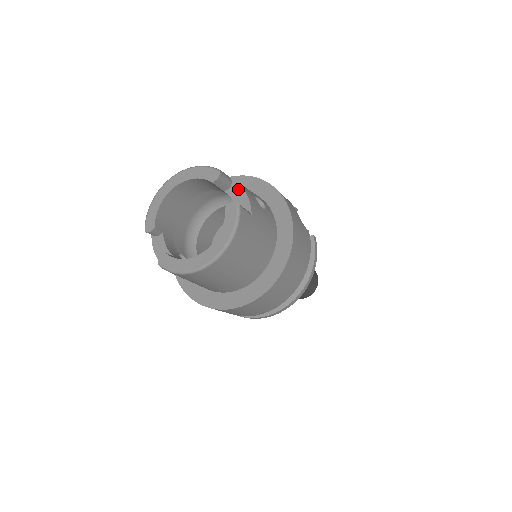
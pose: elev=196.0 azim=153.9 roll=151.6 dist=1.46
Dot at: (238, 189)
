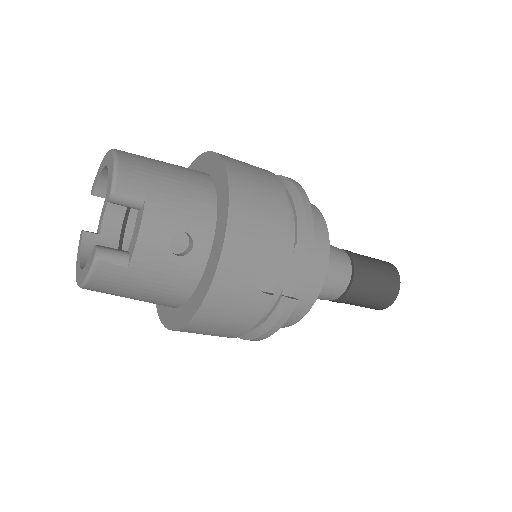
Dot at: (139, 222)
